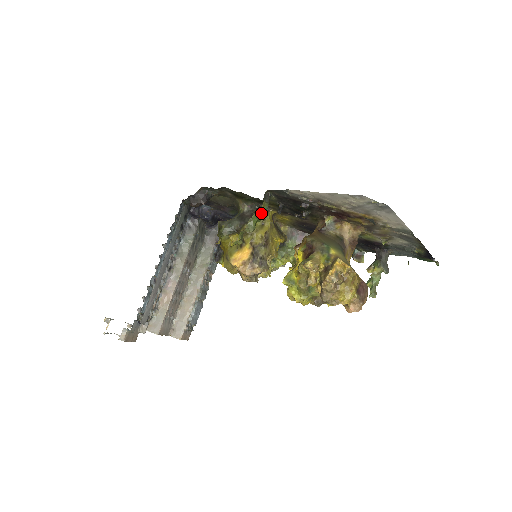
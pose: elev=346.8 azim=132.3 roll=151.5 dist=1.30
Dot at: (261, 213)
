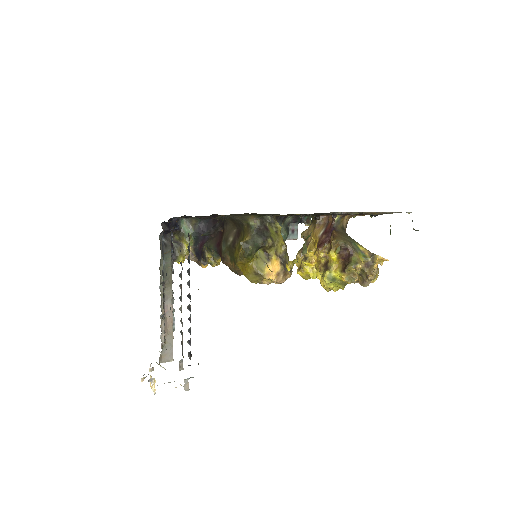
Dot at: occluded
